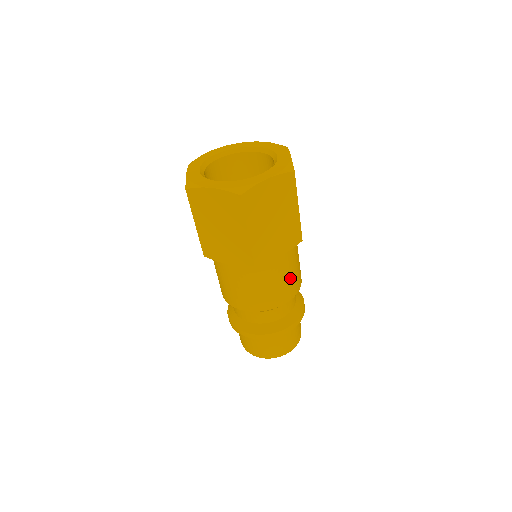
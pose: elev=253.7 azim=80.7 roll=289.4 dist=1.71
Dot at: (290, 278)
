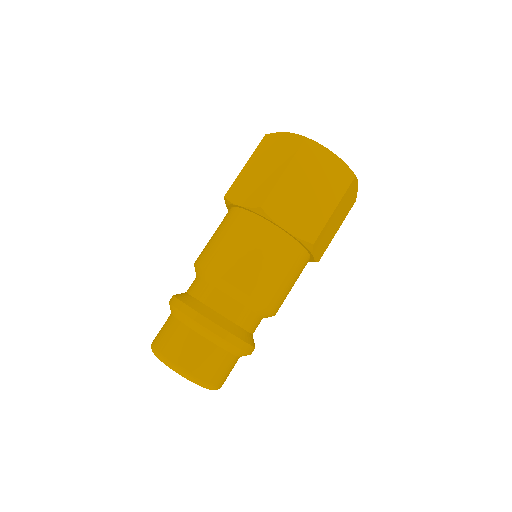
Dot at: (272, 274)
